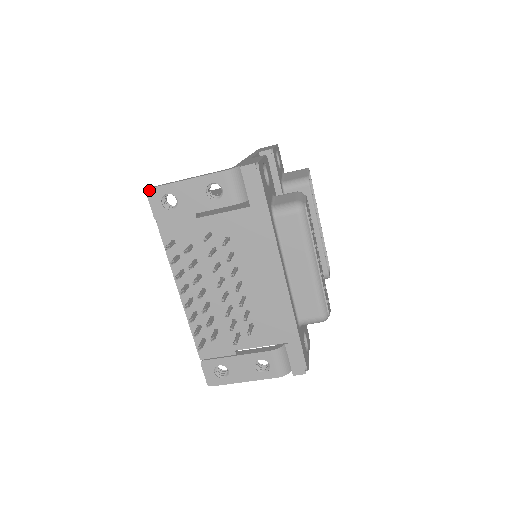
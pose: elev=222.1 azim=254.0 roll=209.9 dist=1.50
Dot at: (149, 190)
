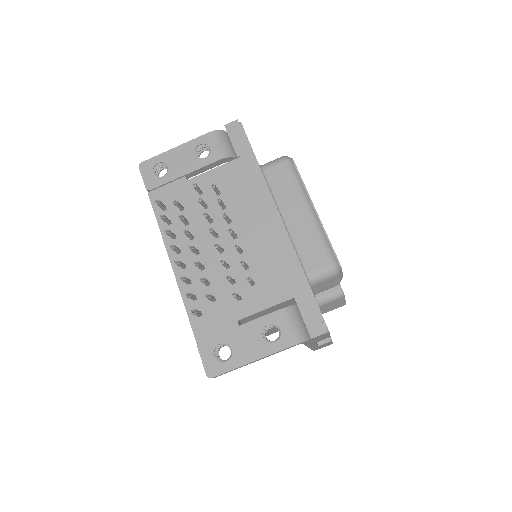
Dot at: (142, 164)
